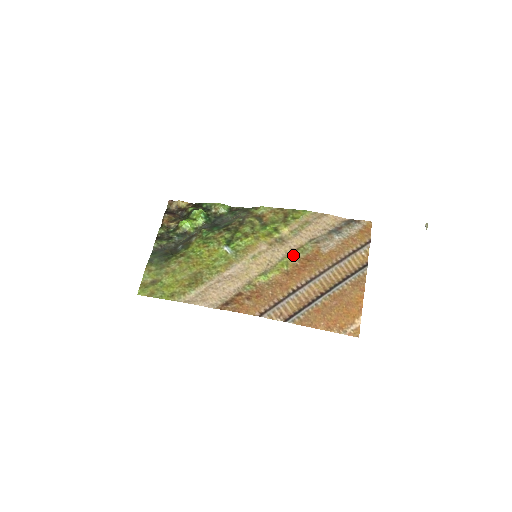
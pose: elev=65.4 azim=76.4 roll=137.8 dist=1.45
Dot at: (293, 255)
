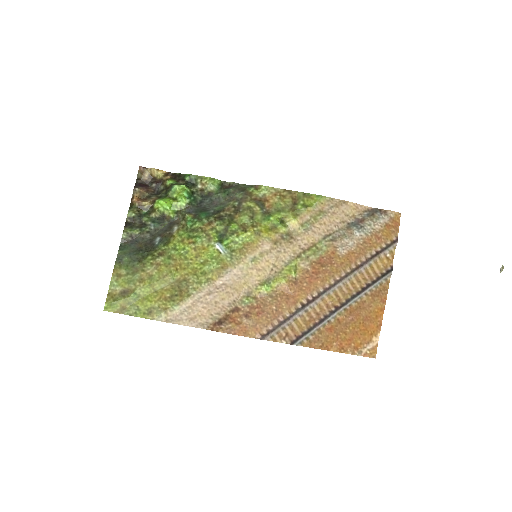
Dot at: (303, 257)
